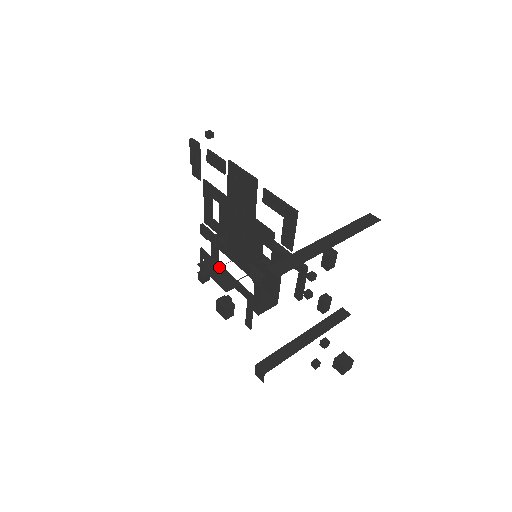
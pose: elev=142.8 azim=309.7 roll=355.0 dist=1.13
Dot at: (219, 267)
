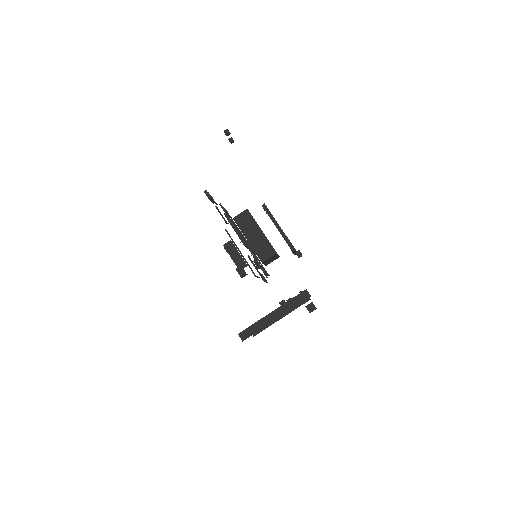
Dot at: (237, 248)
